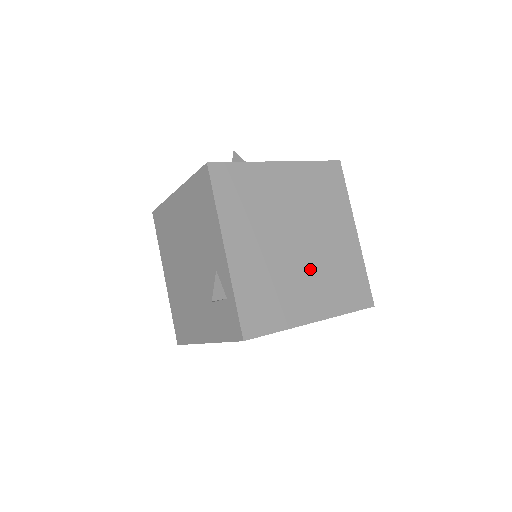
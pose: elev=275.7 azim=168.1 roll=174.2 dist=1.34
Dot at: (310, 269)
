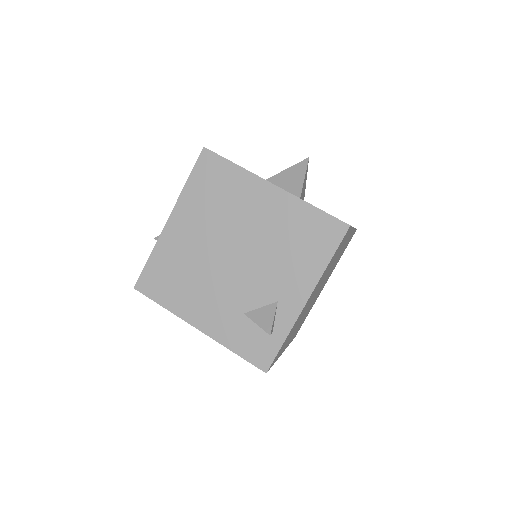
Dot at: occluded
